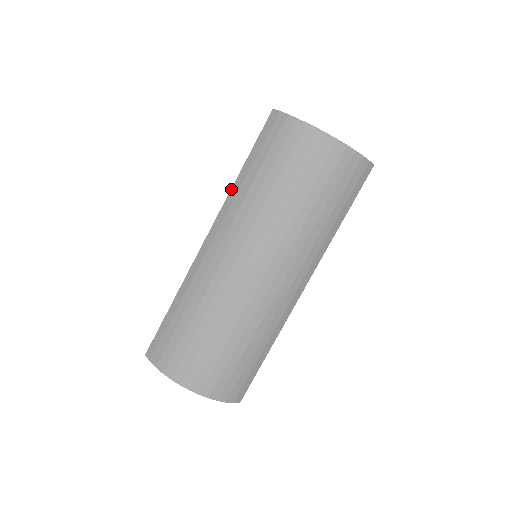
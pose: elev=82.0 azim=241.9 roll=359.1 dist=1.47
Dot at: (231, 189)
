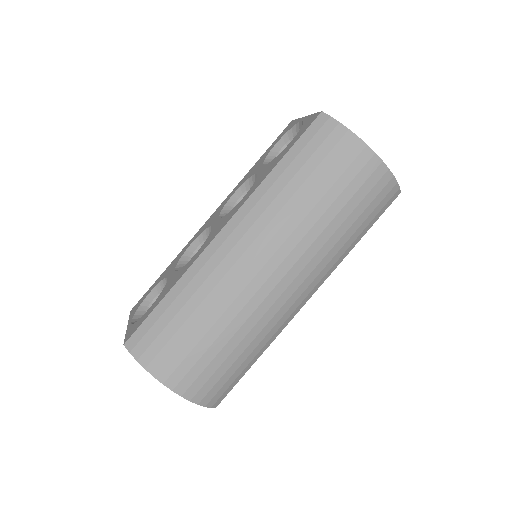
Dot at: (260, 184)
